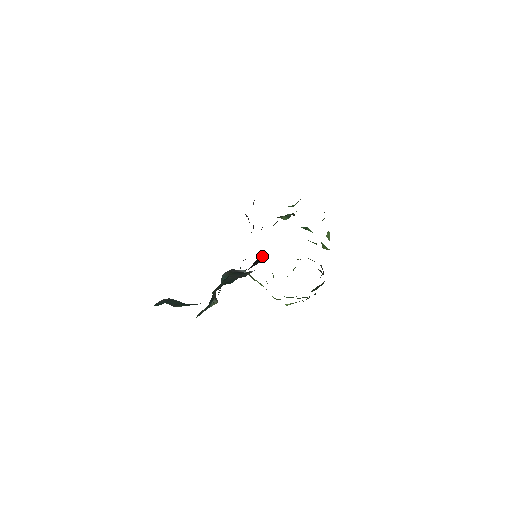
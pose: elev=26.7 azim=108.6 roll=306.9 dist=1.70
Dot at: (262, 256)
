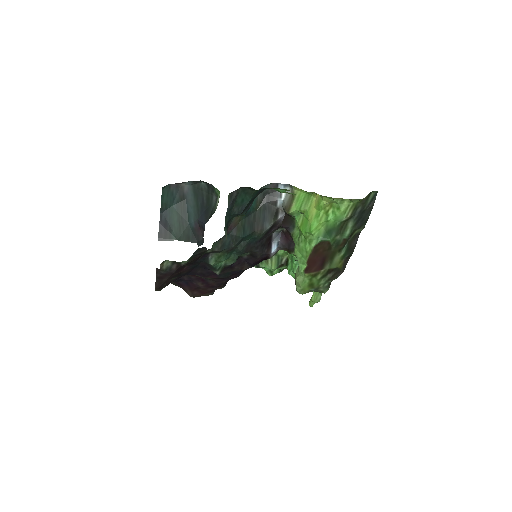
Dot at: (278, 233)
